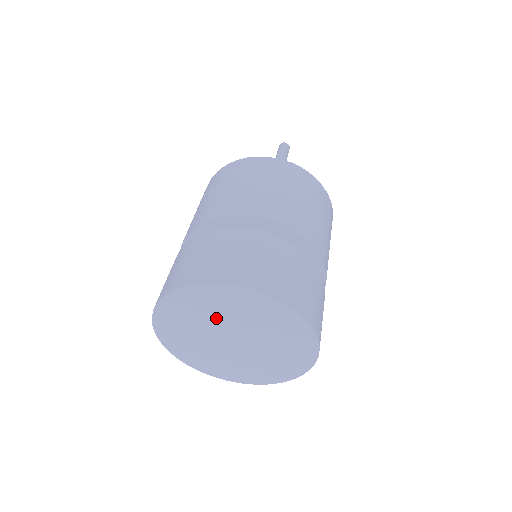
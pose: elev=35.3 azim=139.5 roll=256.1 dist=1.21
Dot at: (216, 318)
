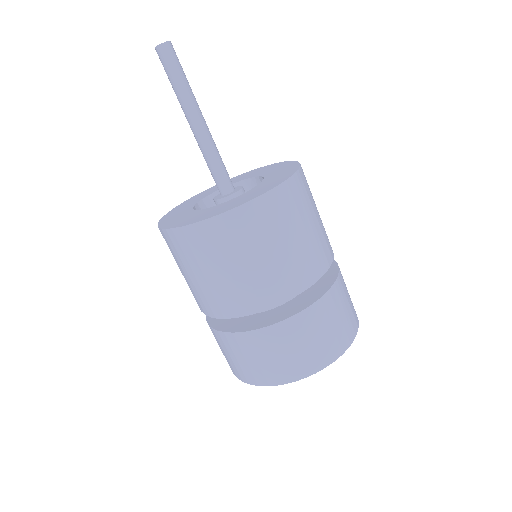
Dot at: occluded
